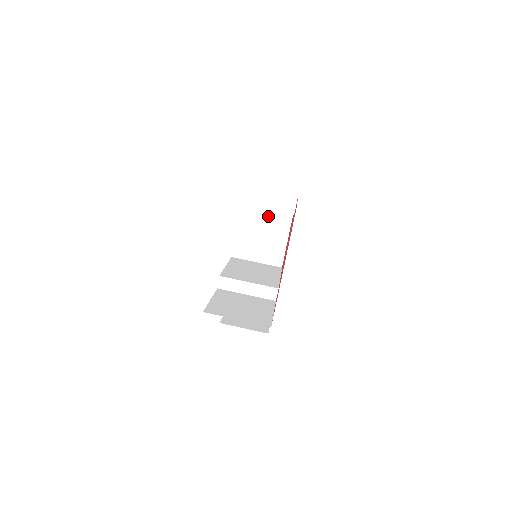
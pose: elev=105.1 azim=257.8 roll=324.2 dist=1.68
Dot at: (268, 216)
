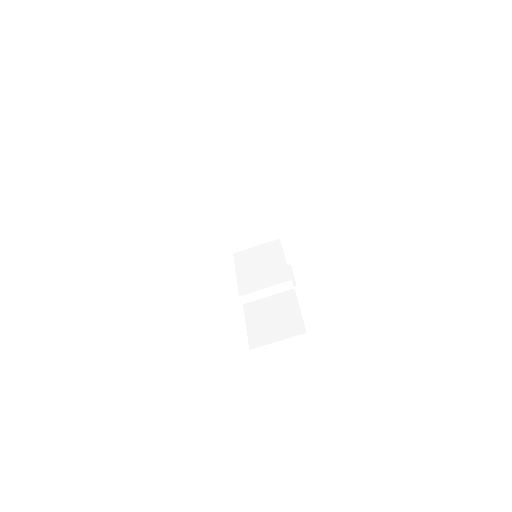
Dot at: occluded
